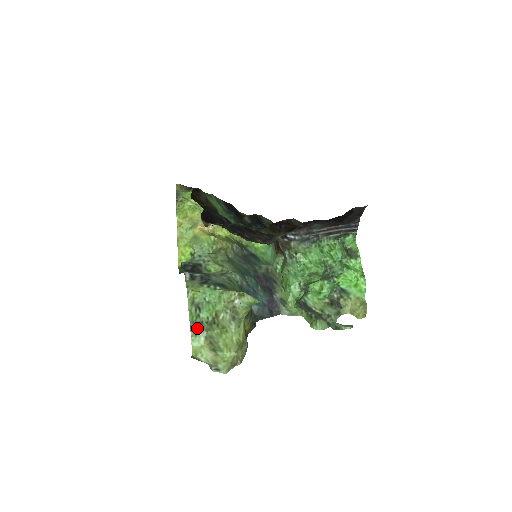
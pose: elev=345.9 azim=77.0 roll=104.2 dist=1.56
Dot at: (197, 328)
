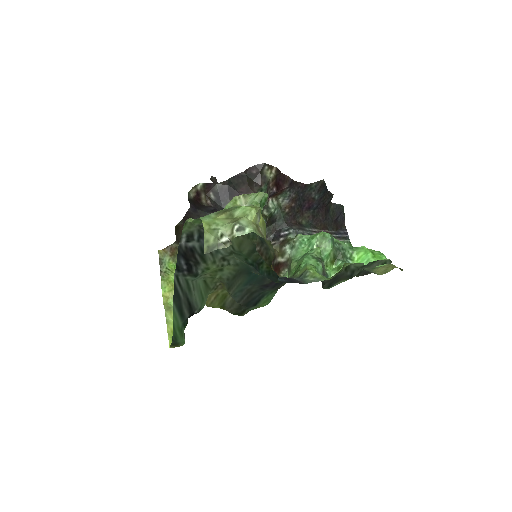
Dot at: occluded
